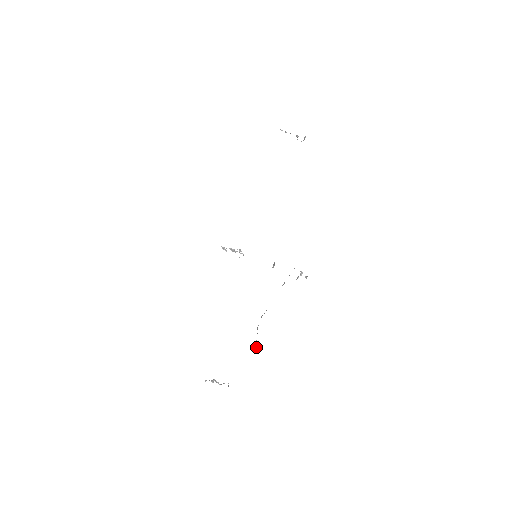
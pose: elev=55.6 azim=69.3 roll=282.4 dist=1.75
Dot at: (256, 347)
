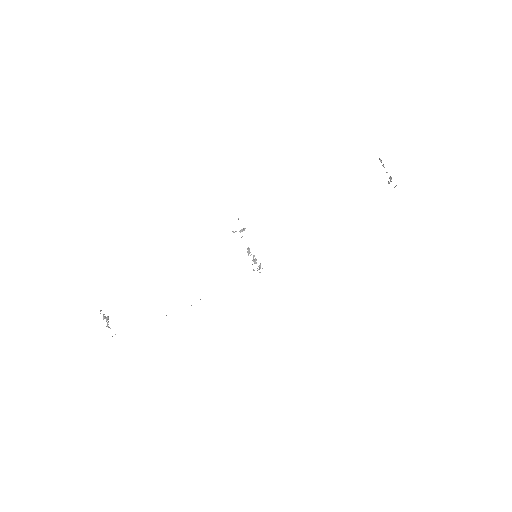
Dot at: occluded
